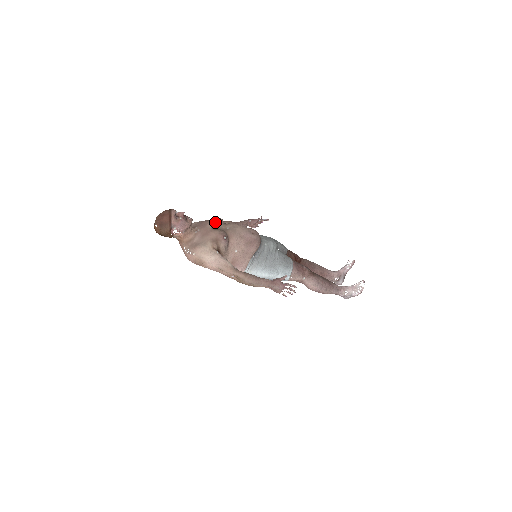
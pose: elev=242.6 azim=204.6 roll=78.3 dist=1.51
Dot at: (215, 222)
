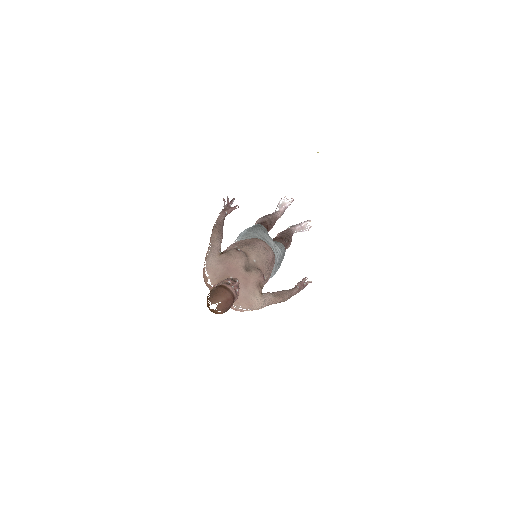
Dot at: (243, 261)
